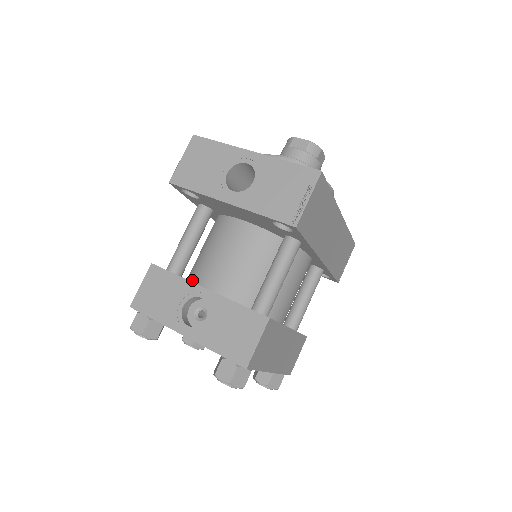
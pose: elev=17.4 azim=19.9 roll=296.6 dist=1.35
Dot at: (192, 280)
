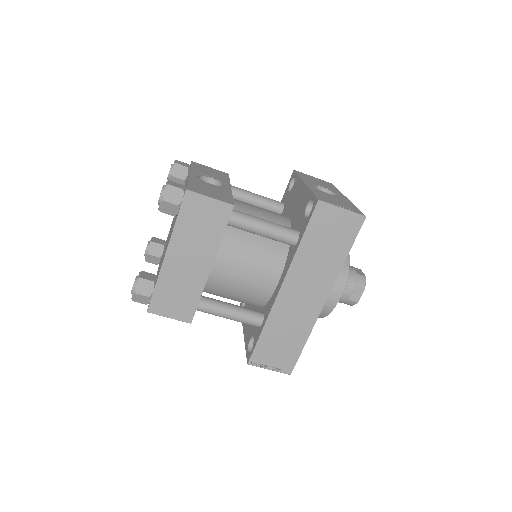
Dot at: occluded
